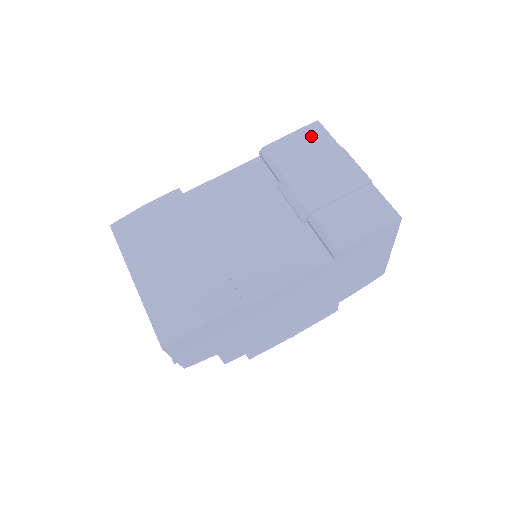
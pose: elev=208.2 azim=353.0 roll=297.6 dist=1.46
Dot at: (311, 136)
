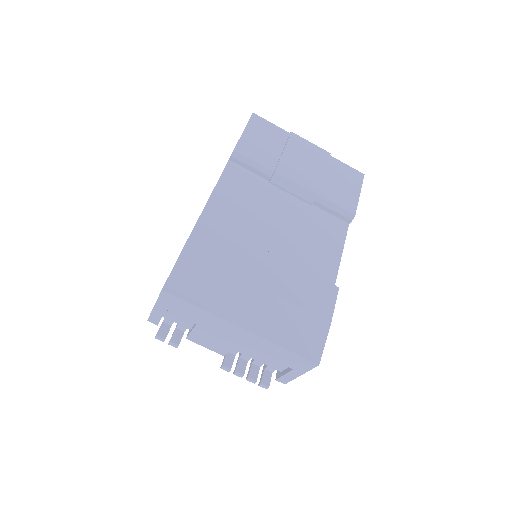
Dot at: (261, 129)
